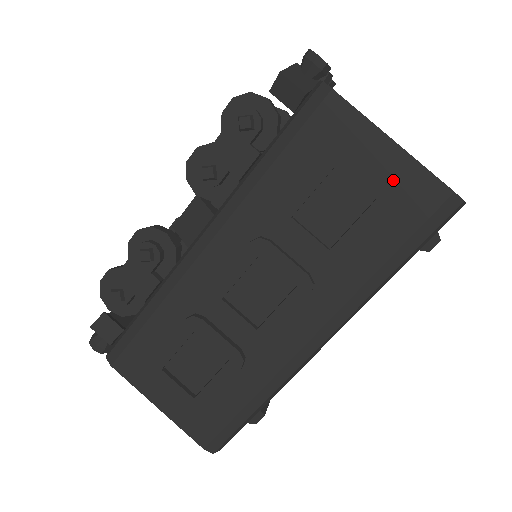
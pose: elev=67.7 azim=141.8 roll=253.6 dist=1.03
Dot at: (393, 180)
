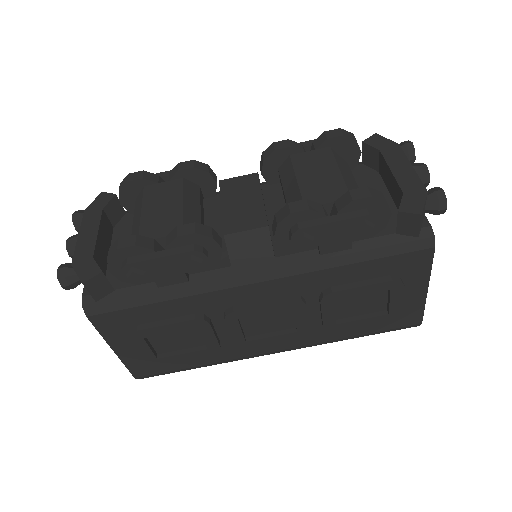
Dot at: (404, 306)
